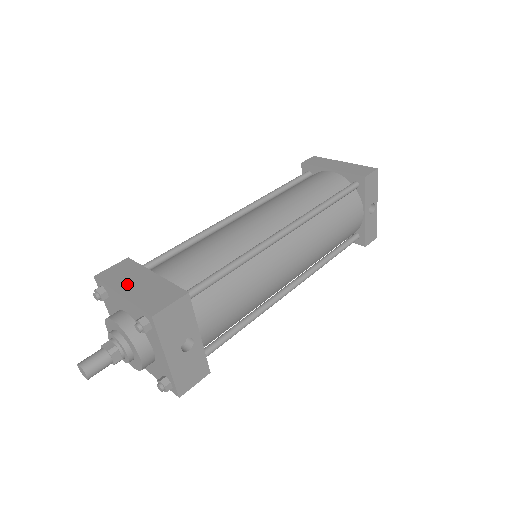
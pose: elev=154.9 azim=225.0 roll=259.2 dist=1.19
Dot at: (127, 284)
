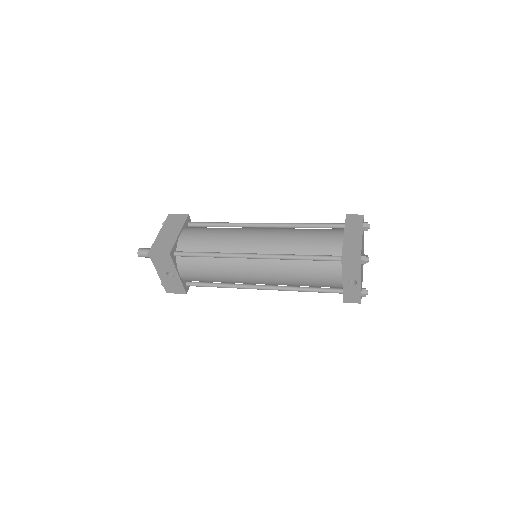
Dot at: (167, 229)
